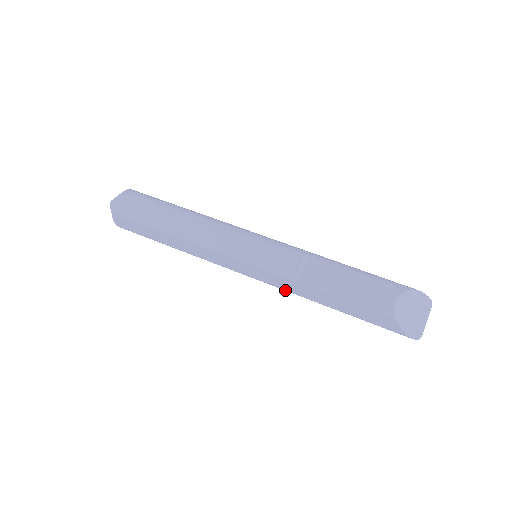
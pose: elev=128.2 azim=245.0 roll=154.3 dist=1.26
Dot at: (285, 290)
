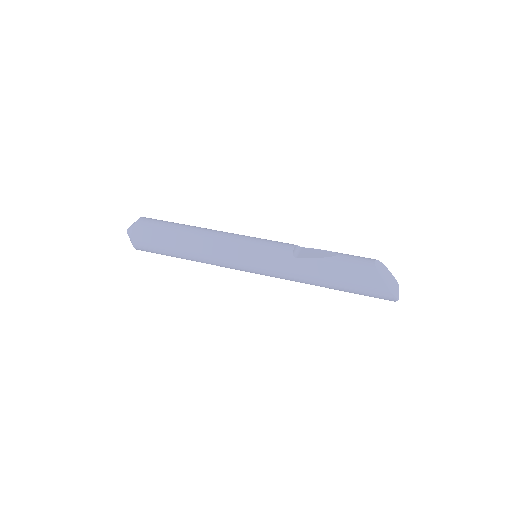
Dot at: (284, 270)
